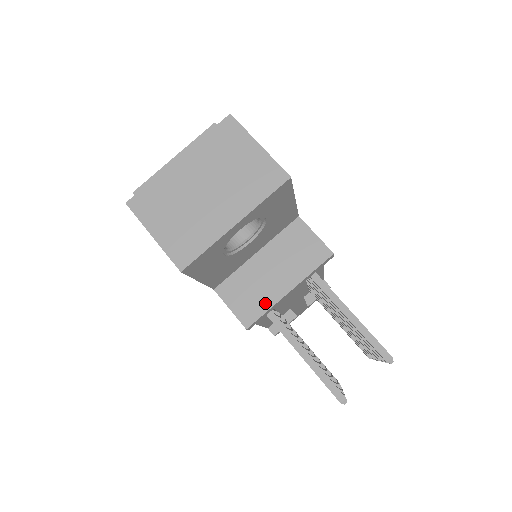
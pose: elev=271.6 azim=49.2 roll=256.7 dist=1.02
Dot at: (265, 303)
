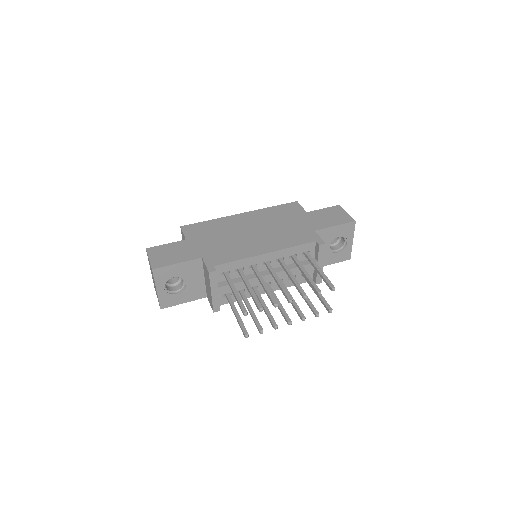
Dot at: (211, 300)
